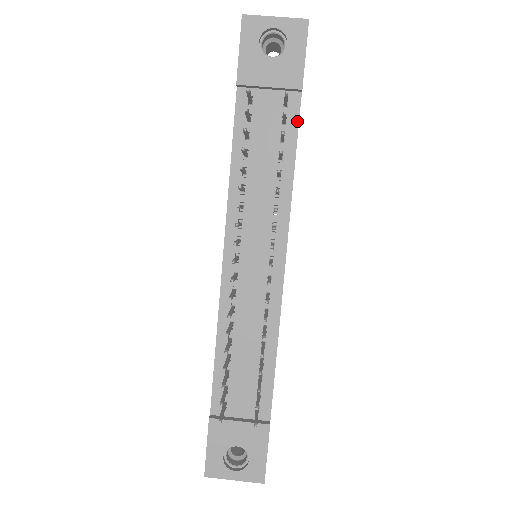
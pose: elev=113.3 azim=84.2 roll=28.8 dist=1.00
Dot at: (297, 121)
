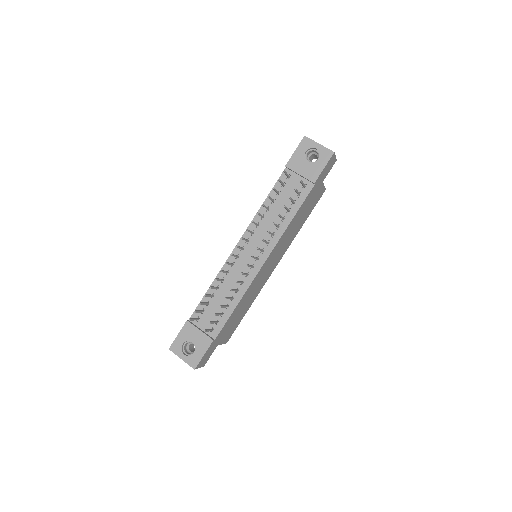
Dot at: (305, 197)
